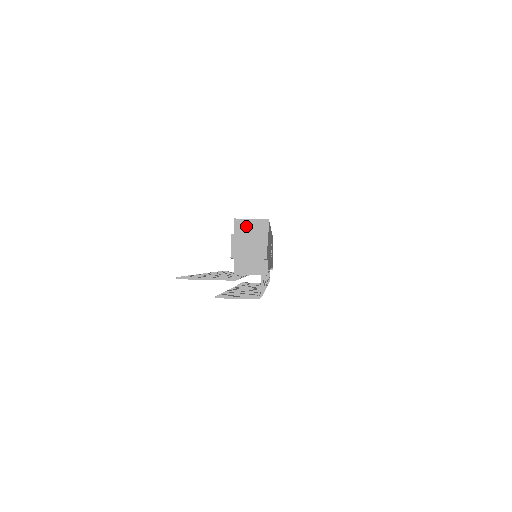
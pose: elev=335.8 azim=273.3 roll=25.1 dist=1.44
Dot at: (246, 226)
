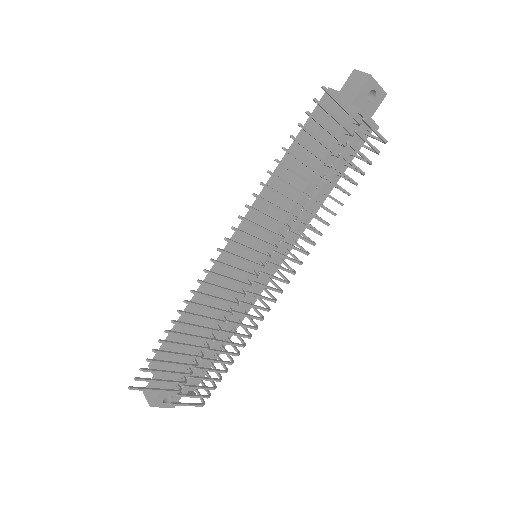
Dot at: occluded
